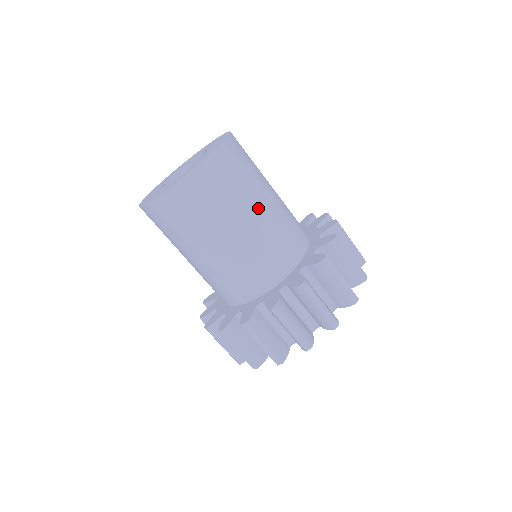
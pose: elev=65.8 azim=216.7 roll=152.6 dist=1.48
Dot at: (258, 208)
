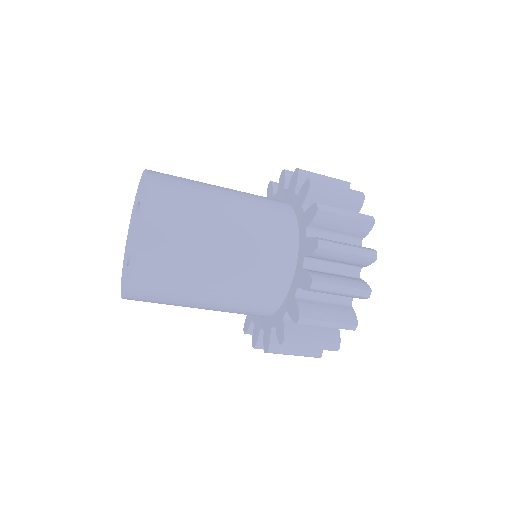
Dot at: (205, 300)
